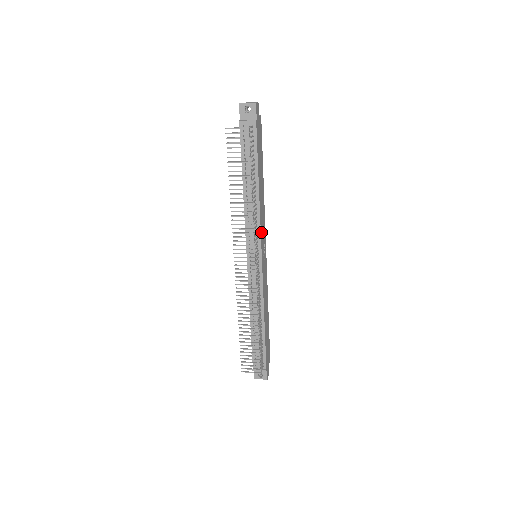
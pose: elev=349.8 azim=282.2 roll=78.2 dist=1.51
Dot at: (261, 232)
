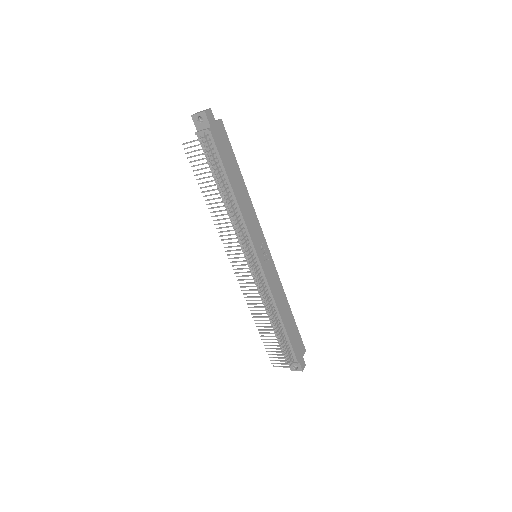
Dot at: (251, 233)
